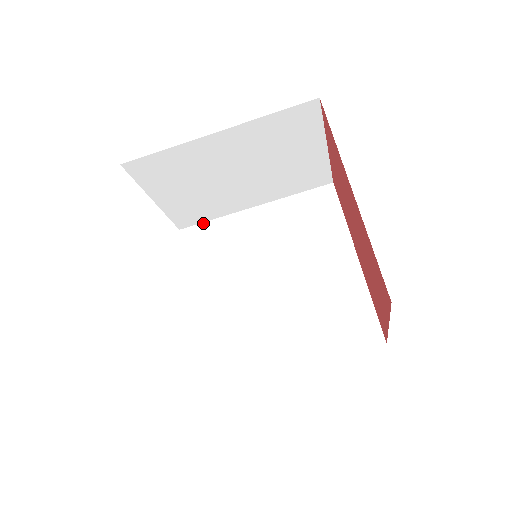
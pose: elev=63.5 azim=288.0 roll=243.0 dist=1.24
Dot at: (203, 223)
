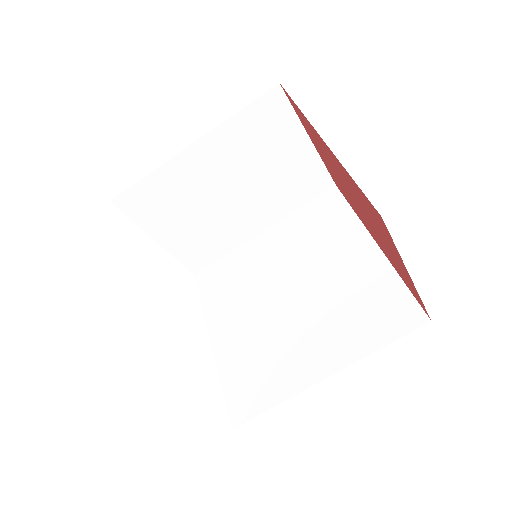
Dot at: (216, 262)
